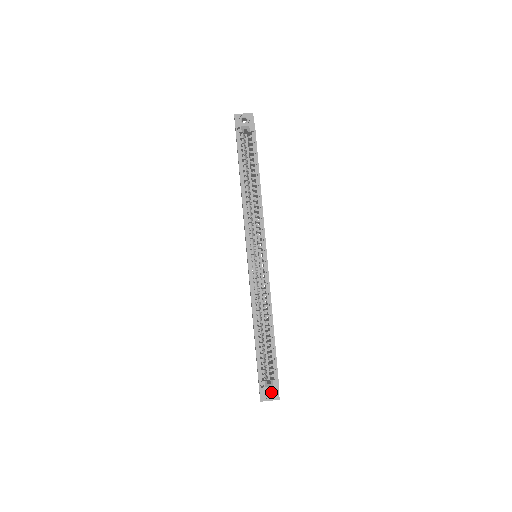
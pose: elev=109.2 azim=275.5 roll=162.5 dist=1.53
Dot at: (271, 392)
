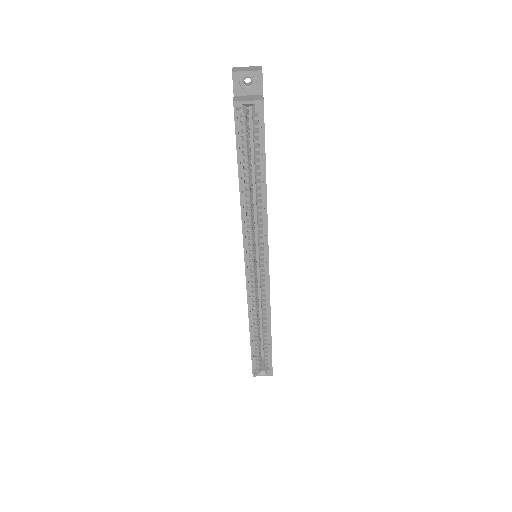
Dot at: occluded
